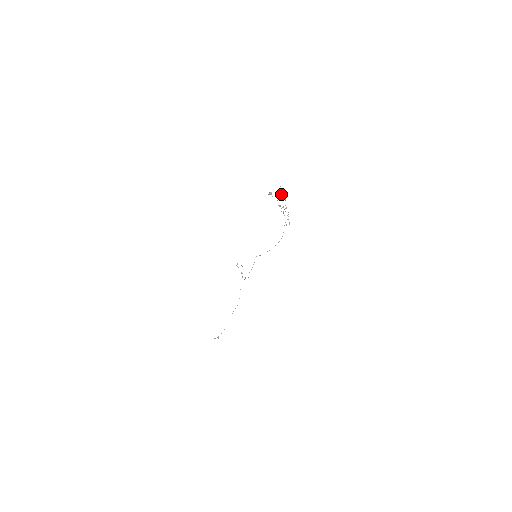
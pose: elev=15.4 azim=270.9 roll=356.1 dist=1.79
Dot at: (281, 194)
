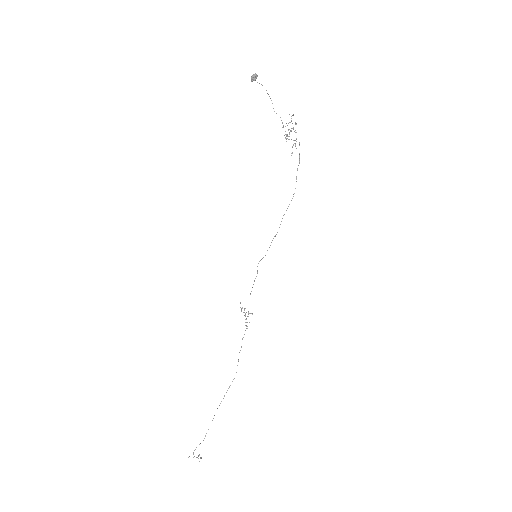
Dot at: (291, 121)
